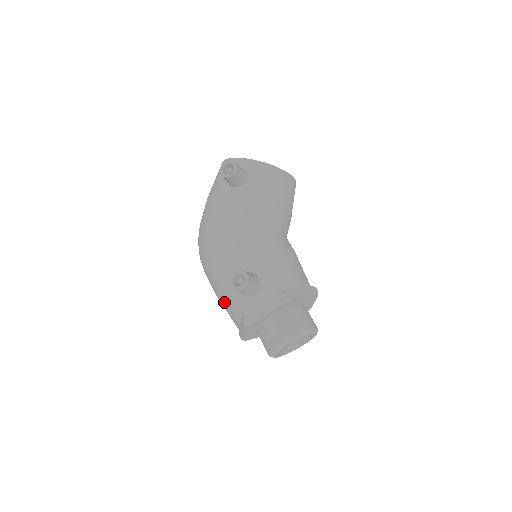
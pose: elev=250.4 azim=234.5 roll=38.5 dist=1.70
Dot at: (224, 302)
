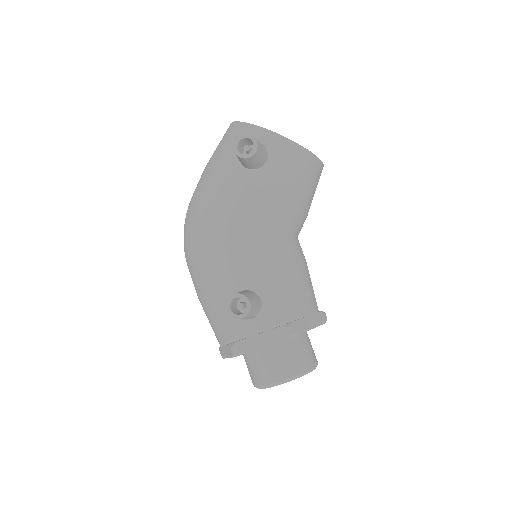
Dot at: (208, 314)
